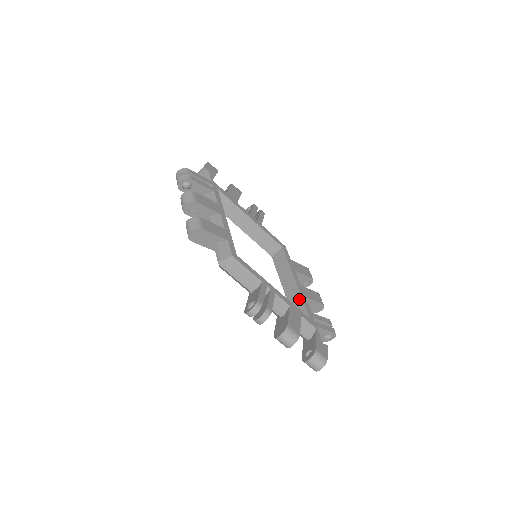
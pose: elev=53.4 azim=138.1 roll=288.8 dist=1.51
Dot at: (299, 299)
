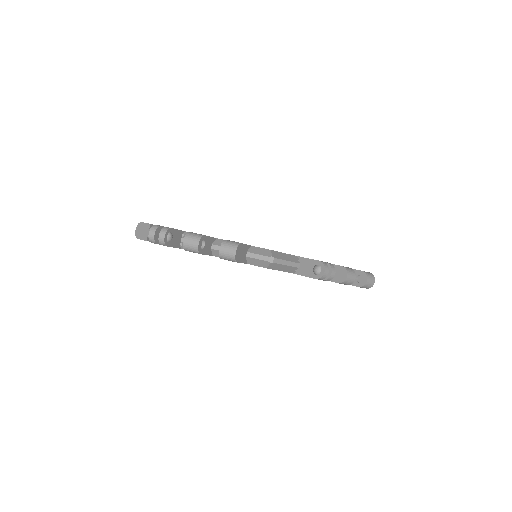
Dot at: occluded
